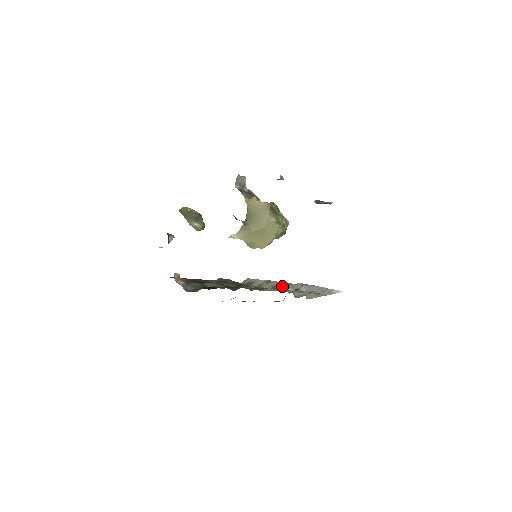
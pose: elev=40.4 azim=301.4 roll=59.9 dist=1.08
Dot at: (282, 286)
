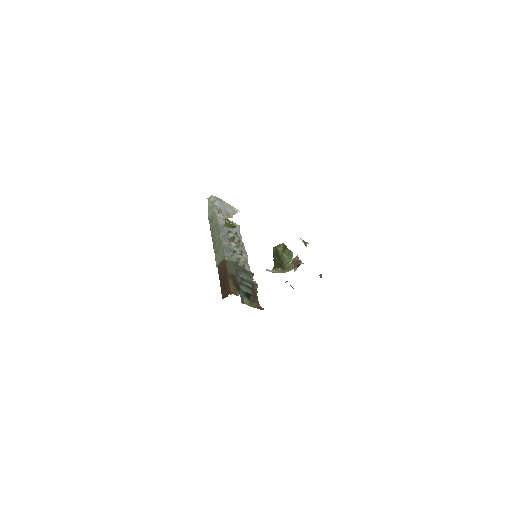
Dot at: occluded
